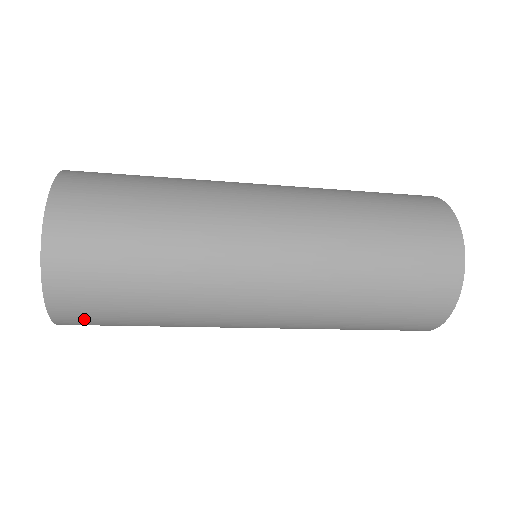
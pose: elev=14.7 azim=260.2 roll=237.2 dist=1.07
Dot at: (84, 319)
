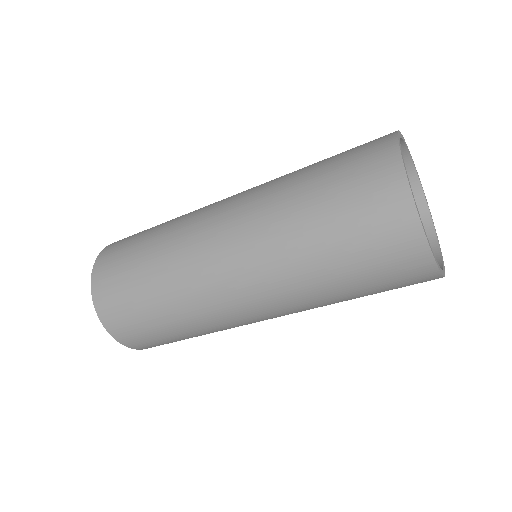
Dot at: (114, 307)
